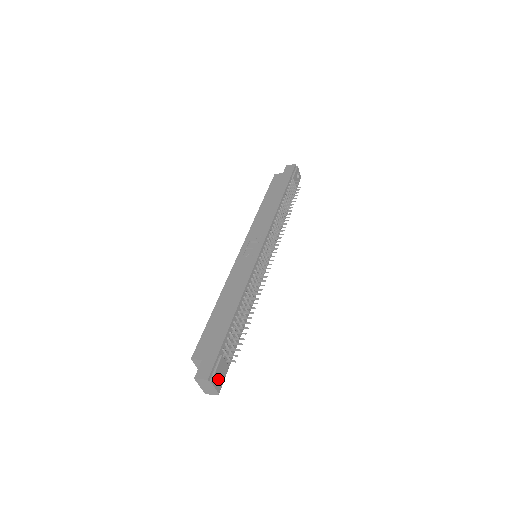
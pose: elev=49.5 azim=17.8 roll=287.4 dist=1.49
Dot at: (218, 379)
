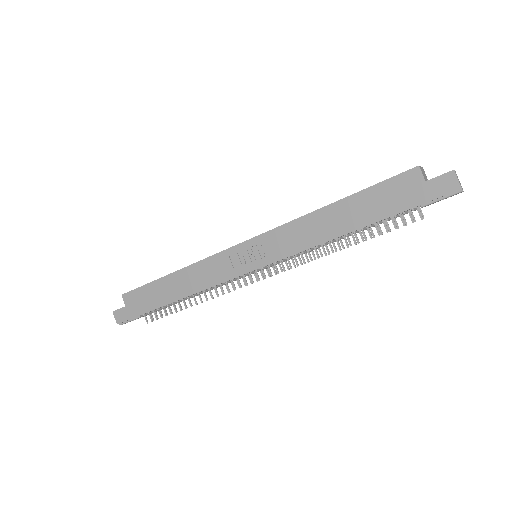
Dot at: occluded
